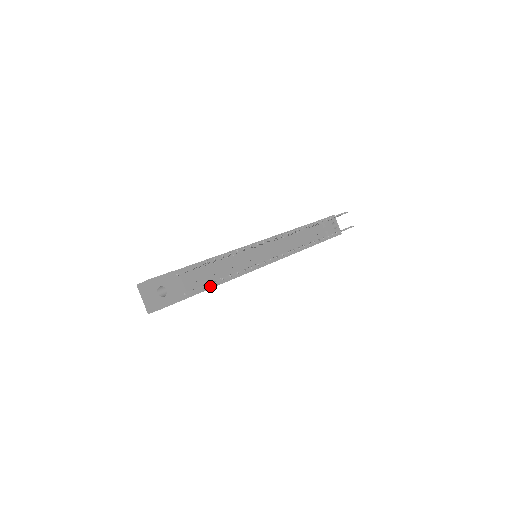
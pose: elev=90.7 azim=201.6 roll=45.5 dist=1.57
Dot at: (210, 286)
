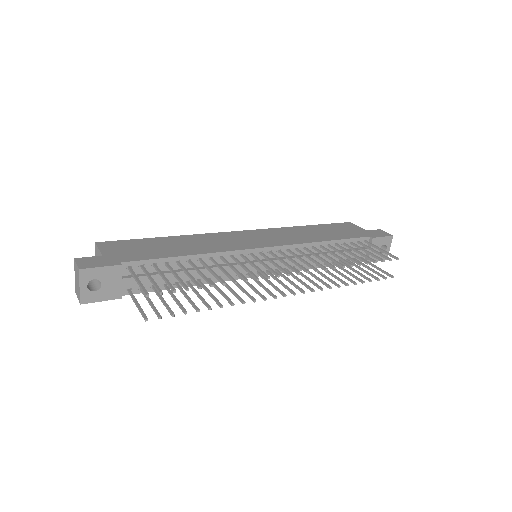
Dot at: occluded
